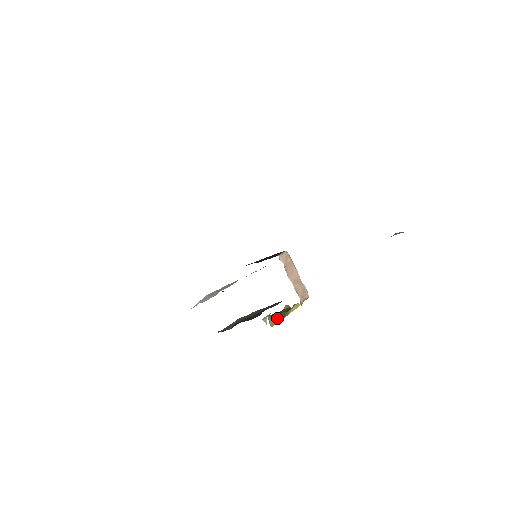
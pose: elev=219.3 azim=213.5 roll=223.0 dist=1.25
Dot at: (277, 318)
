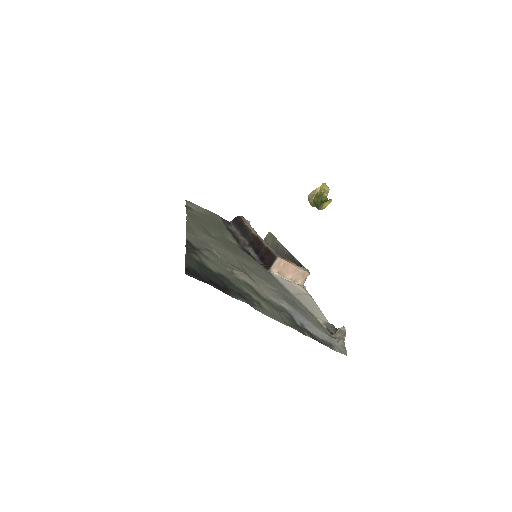
Dot at: (314, 204)
